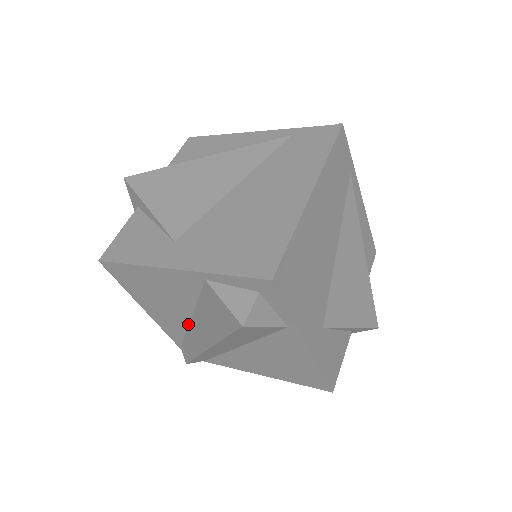
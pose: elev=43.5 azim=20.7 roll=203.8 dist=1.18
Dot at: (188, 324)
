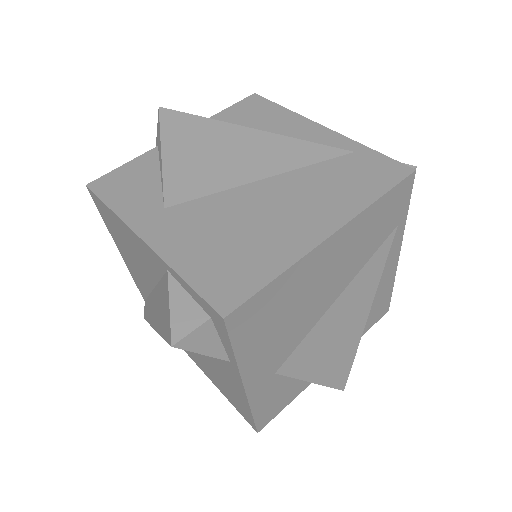
Dot at: (151, 290)
